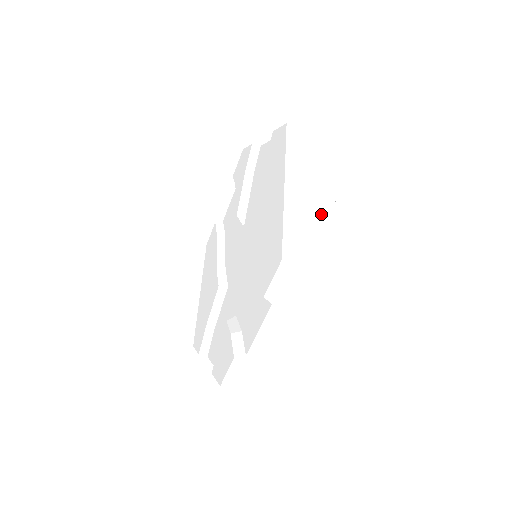
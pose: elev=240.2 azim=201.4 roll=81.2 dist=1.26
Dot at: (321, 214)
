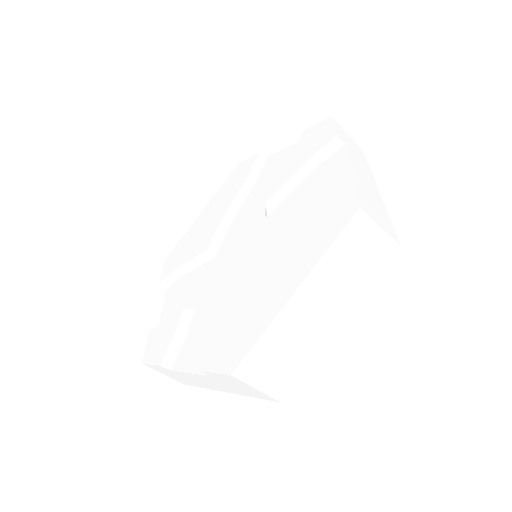
Dot at: (312, 336)
